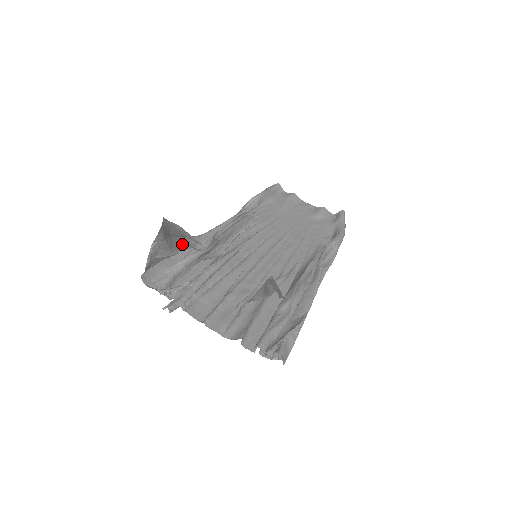
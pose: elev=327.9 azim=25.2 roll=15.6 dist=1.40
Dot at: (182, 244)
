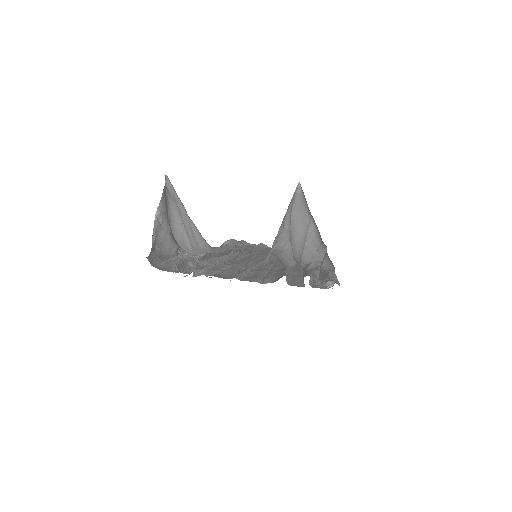
Dot at: (178, 245)
